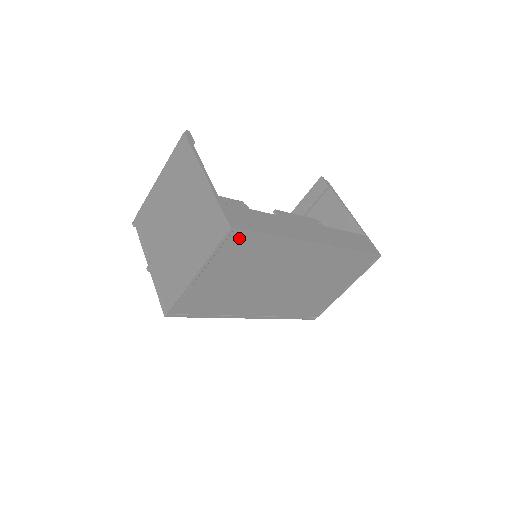
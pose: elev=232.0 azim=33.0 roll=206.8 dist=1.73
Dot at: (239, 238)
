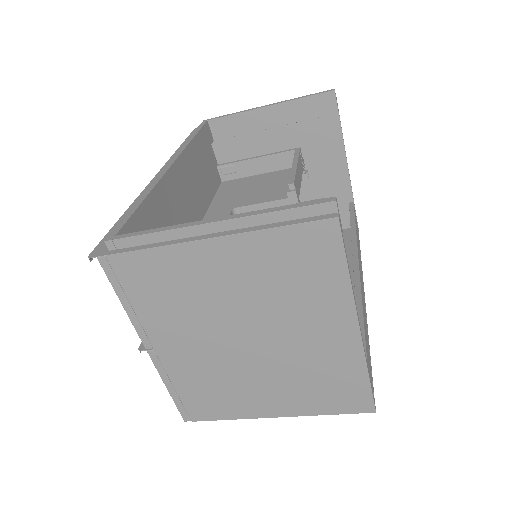
Dot at: occluded
